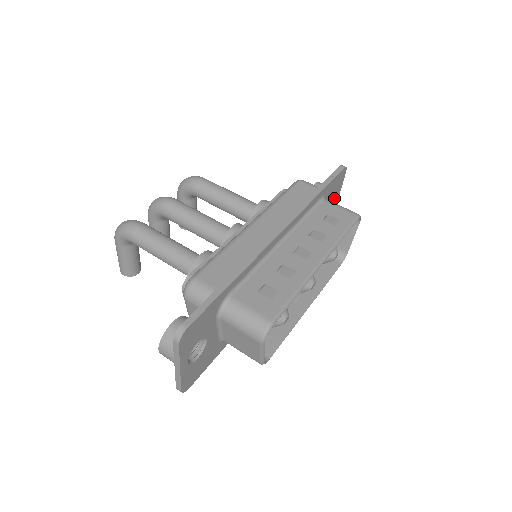
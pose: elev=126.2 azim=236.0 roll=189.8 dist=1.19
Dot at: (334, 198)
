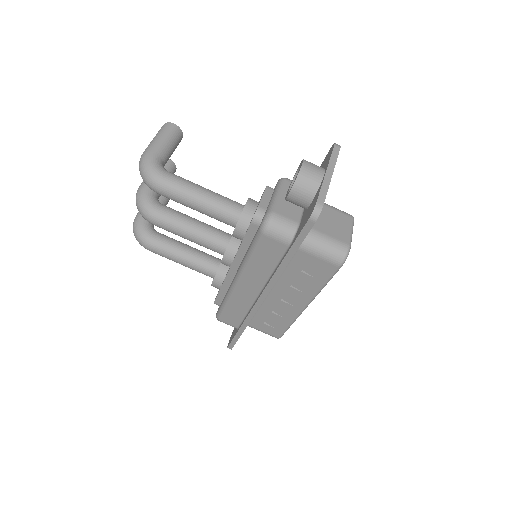
Dot at: occluded
